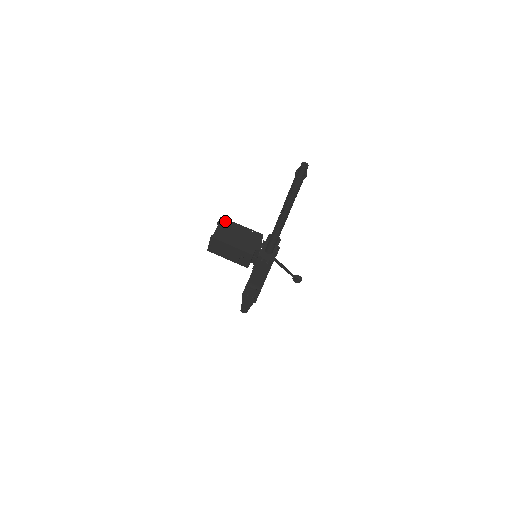
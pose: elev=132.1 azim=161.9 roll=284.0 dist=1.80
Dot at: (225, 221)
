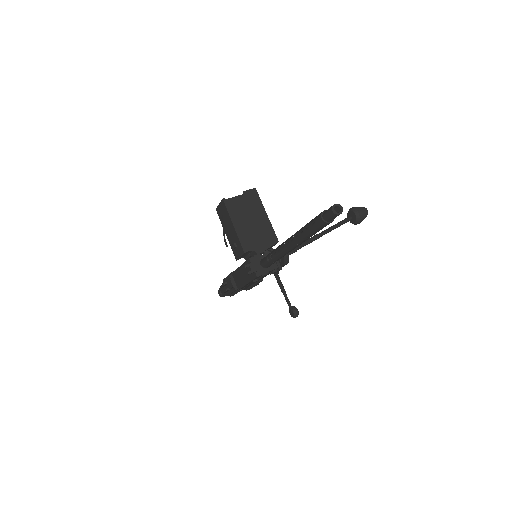
Dot at: (255, 196)
